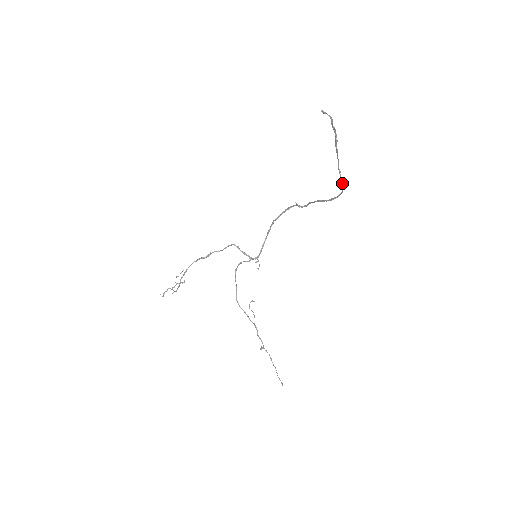
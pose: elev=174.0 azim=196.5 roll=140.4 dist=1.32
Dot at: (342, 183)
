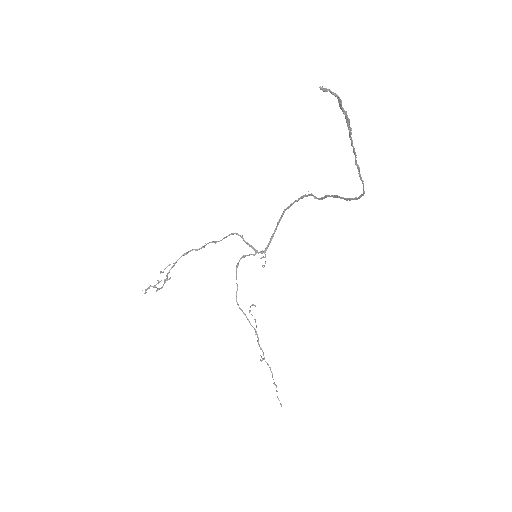
Dot at: (362, 183)
